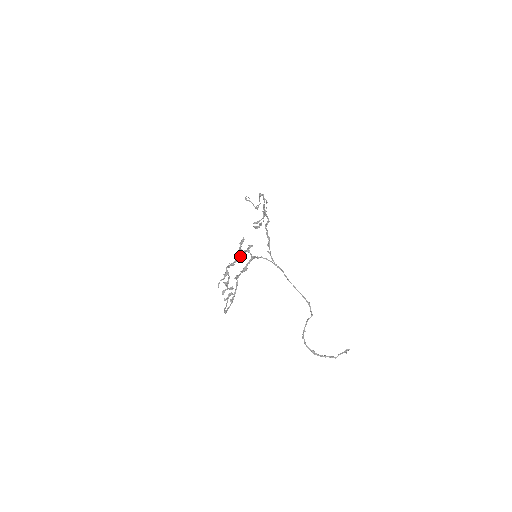
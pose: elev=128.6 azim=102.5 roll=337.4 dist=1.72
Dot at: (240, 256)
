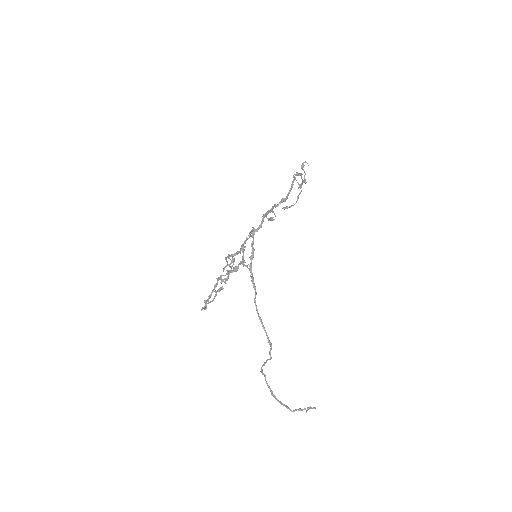
Dot at: (240, 250)
